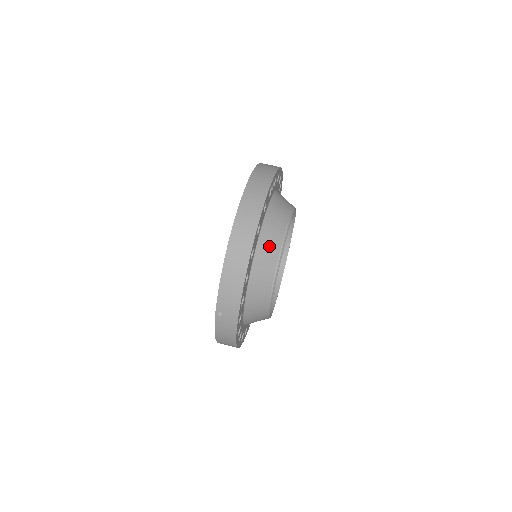
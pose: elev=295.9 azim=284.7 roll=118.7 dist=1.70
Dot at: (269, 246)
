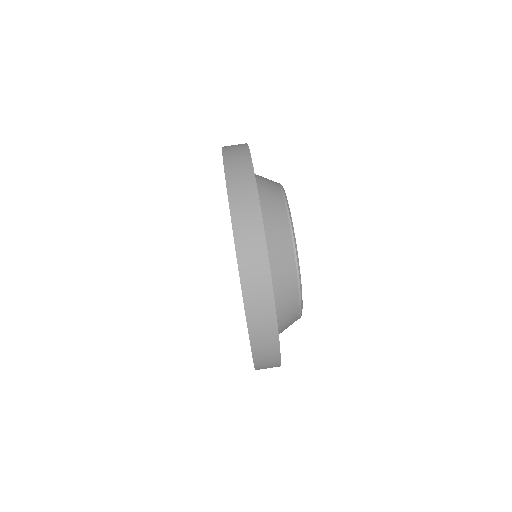
Dot at: (287, 313)
